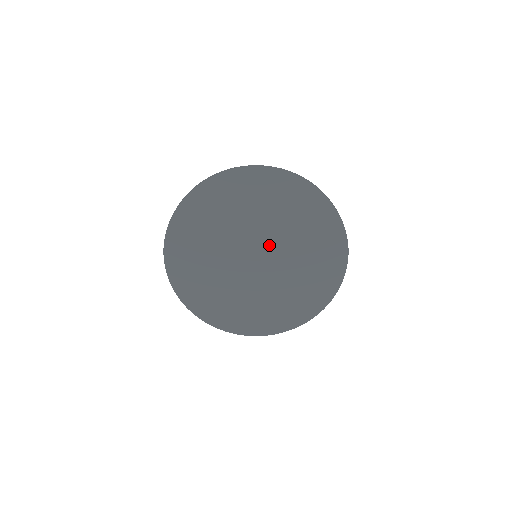
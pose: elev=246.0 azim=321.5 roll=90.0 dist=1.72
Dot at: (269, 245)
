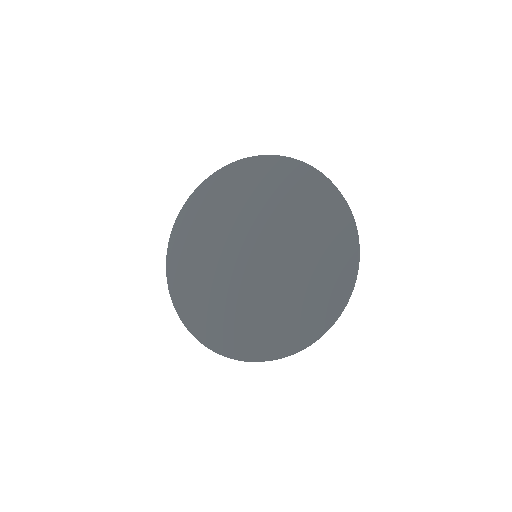
Dot at: (273, 251)
